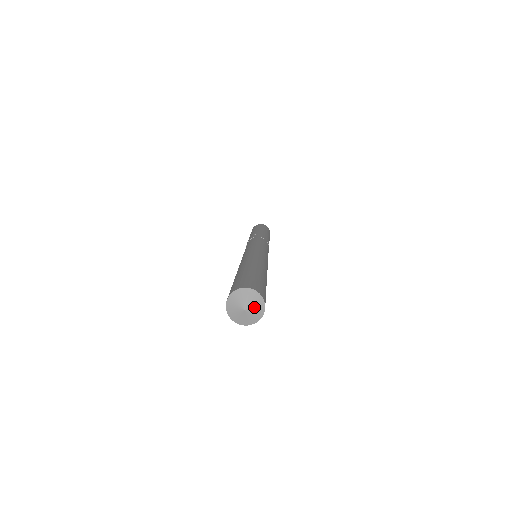
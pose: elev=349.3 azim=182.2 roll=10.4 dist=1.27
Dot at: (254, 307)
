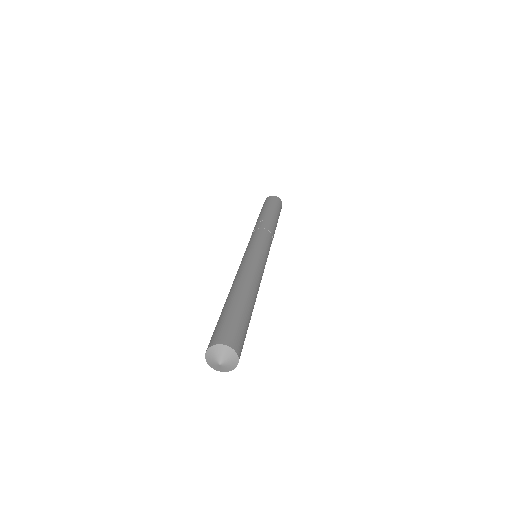
Dot at: (228, 360)
